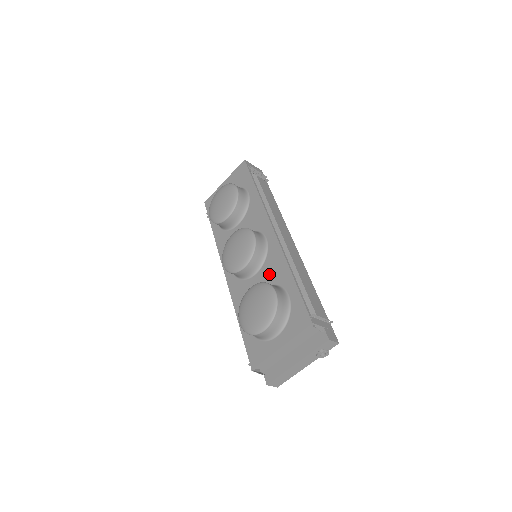
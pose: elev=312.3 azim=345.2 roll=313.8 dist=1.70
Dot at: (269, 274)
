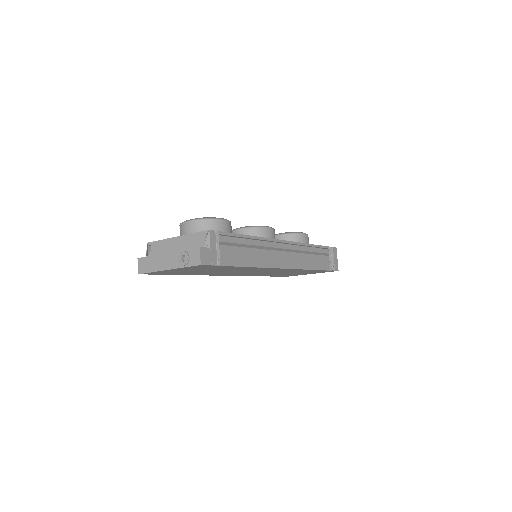
Dot at: occluded
